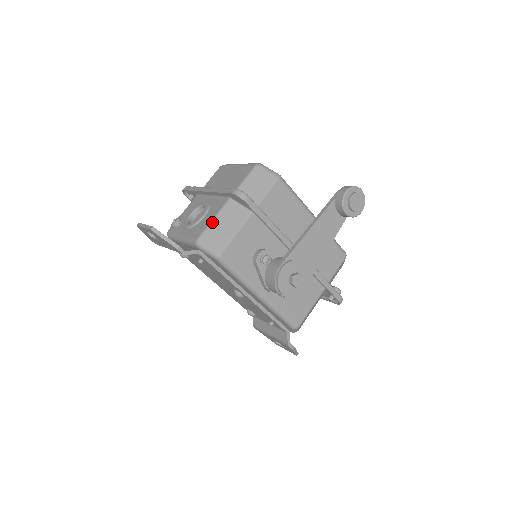
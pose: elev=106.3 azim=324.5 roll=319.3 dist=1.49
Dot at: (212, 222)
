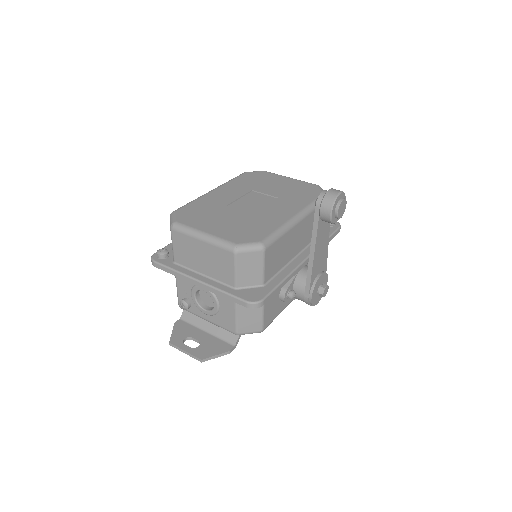
Dot at: (237, 318)
